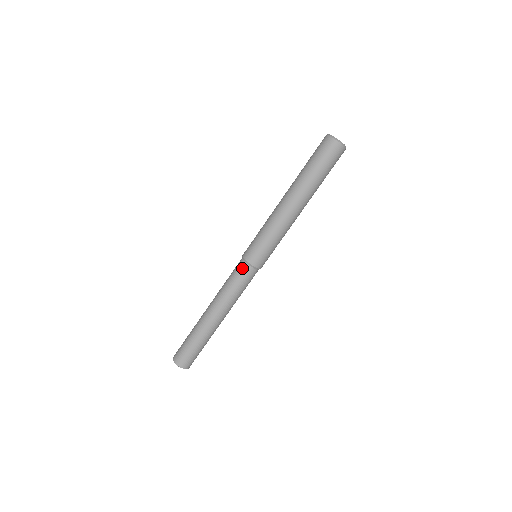
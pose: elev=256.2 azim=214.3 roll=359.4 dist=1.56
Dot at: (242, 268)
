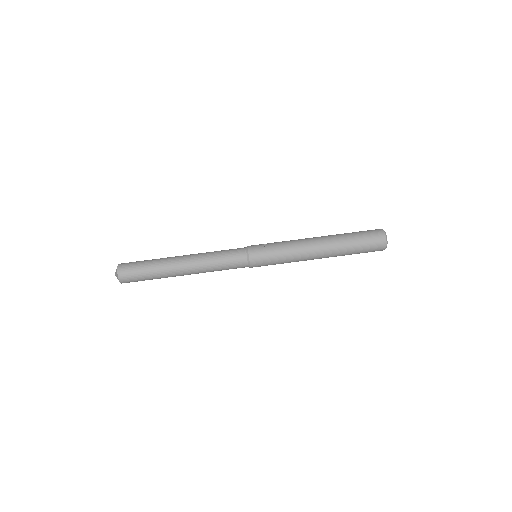
Dot at: (239, 248)
